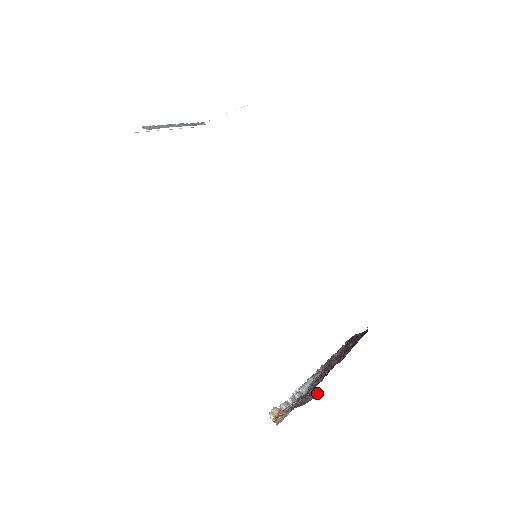
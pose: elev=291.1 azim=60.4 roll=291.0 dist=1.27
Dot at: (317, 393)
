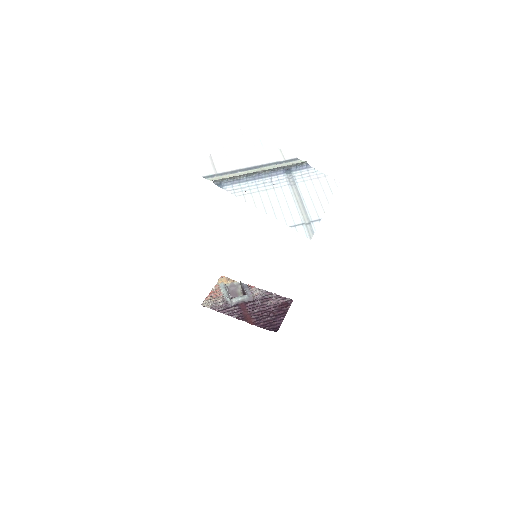
Dot at: occluded
